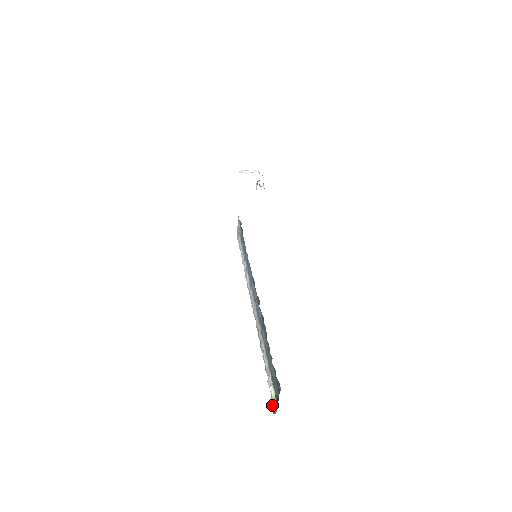
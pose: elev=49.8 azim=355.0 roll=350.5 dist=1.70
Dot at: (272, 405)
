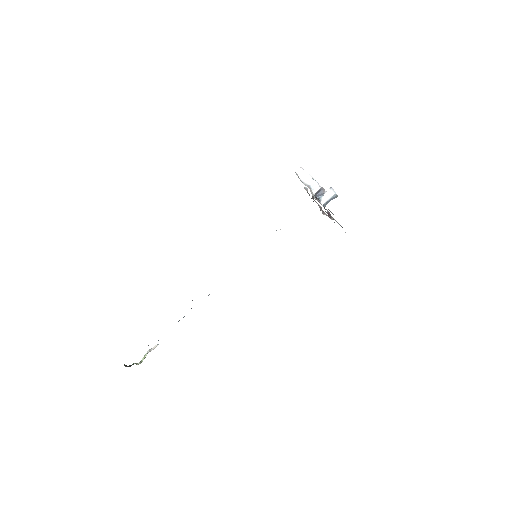
Dot at: (142, 359)
